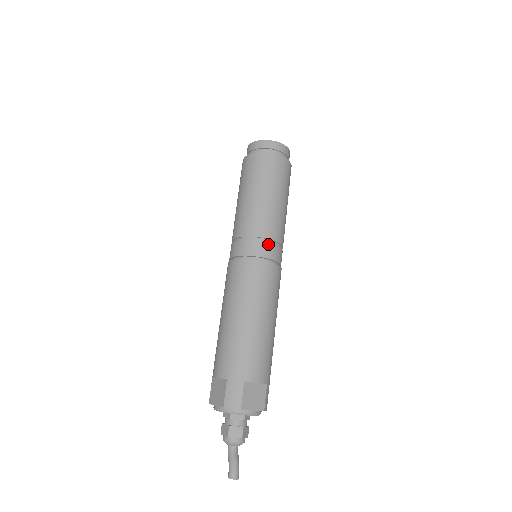
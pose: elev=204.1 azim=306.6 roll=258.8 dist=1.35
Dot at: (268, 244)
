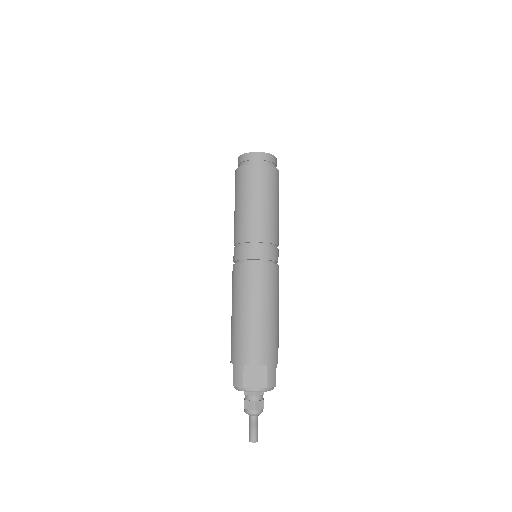
Dot at: (252, 247)
